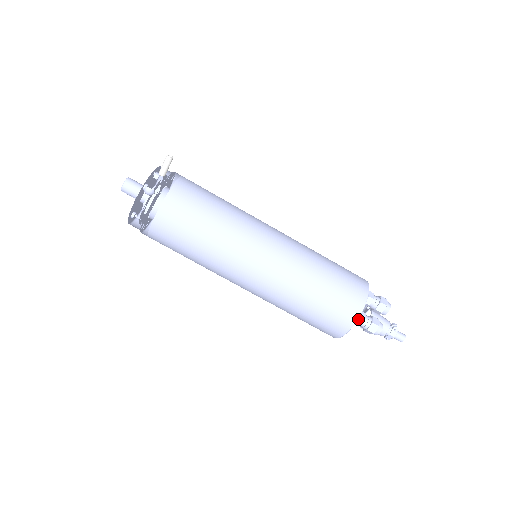
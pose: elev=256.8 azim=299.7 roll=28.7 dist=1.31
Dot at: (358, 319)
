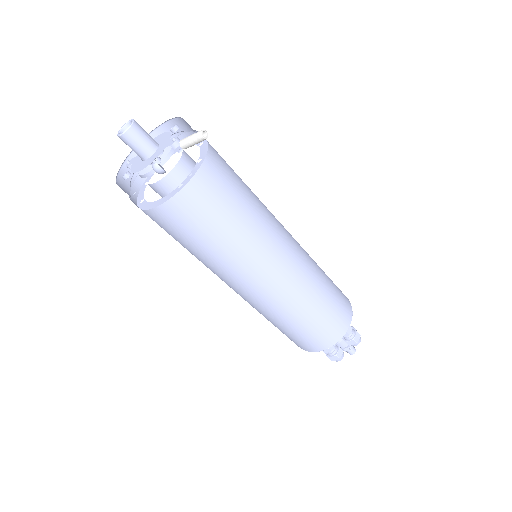
Dot at: (326, 349)
